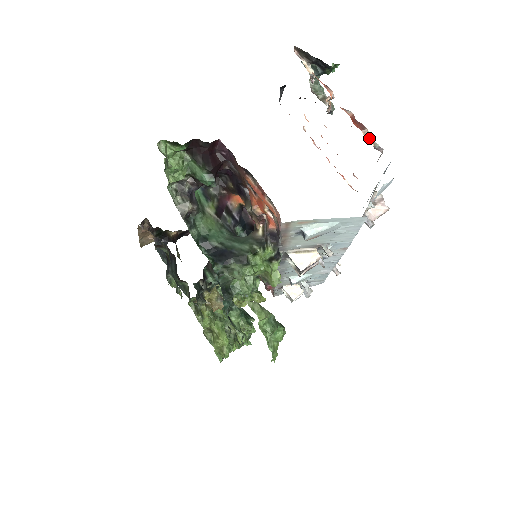
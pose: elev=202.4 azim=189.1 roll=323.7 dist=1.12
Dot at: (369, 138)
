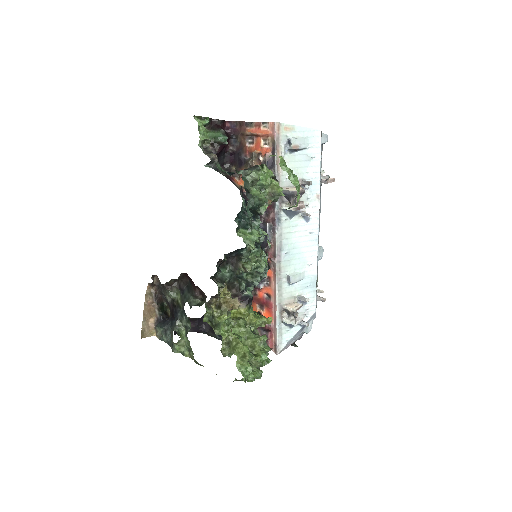
Dot at: occluded
